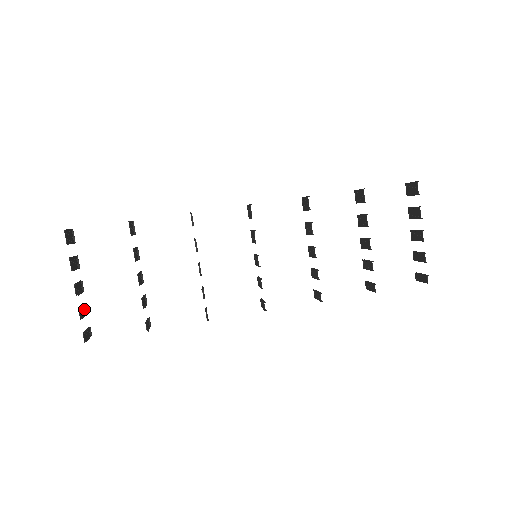
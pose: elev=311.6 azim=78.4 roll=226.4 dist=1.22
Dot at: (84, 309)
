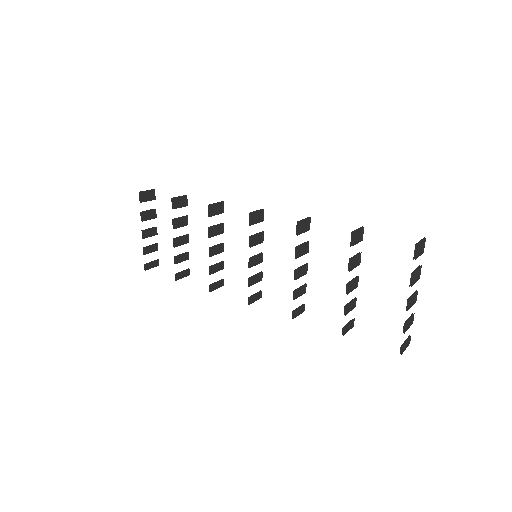
Dot at: (154, 247)
